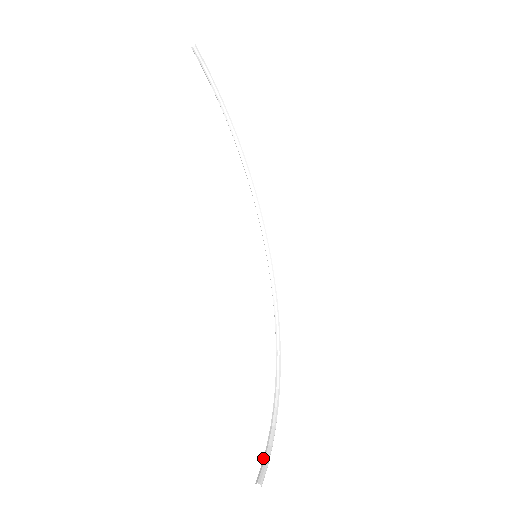
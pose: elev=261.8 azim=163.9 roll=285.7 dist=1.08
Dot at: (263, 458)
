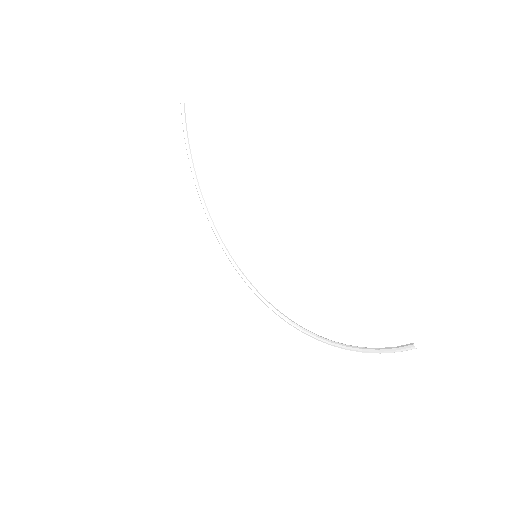
Dot at: (390, 348)
